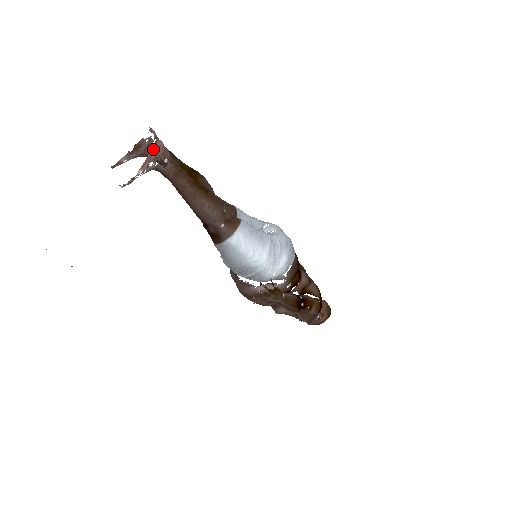
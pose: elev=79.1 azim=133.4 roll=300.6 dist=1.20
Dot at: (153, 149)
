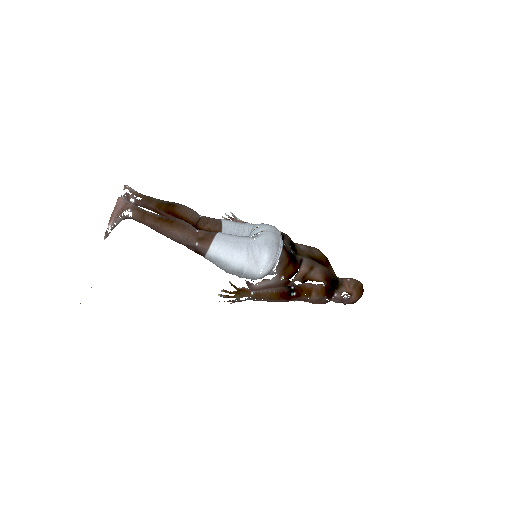
Dot at: (115, 206)
